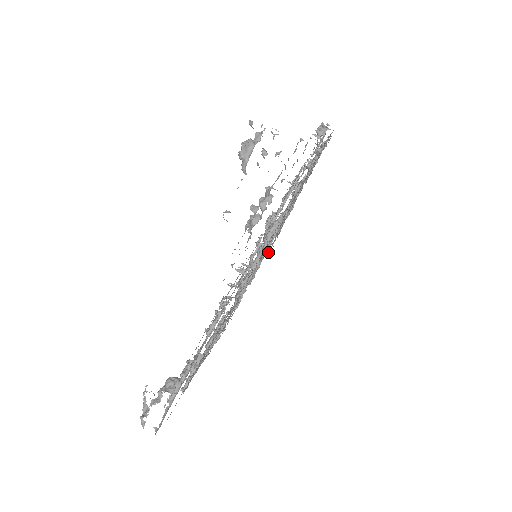
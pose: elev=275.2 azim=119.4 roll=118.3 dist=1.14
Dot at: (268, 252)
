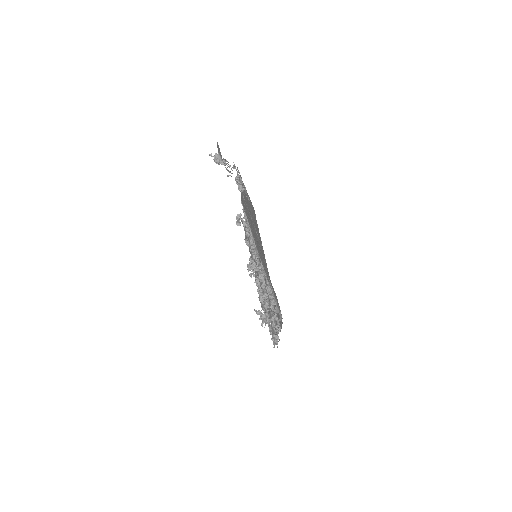
Dot at: occluded
